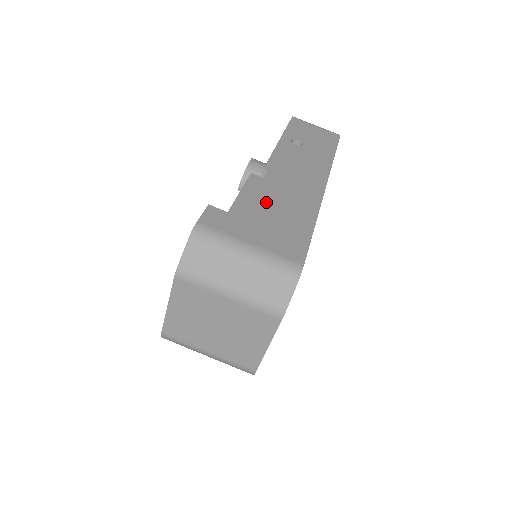
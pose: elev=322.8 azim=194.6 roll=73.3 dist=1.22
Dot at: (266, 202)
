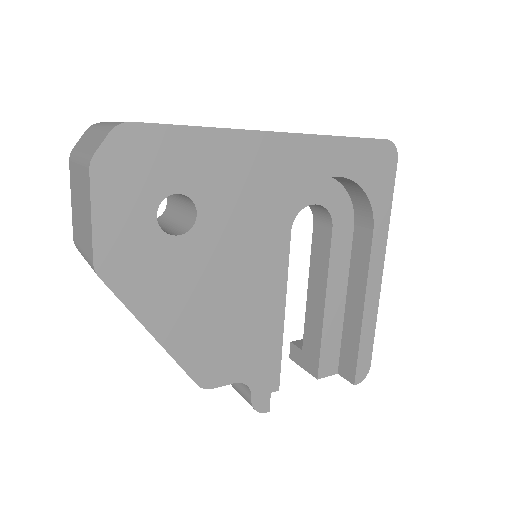
Dot at: occluded
